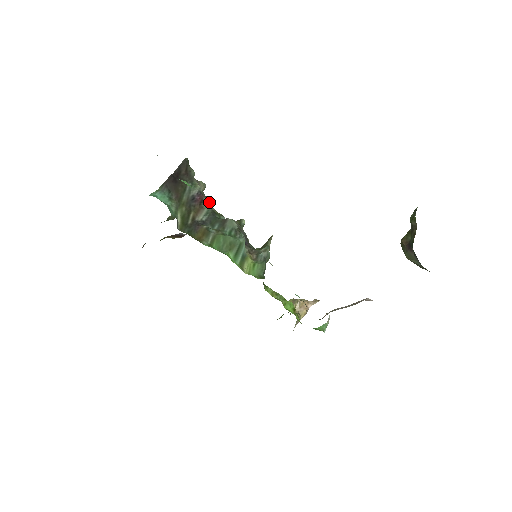
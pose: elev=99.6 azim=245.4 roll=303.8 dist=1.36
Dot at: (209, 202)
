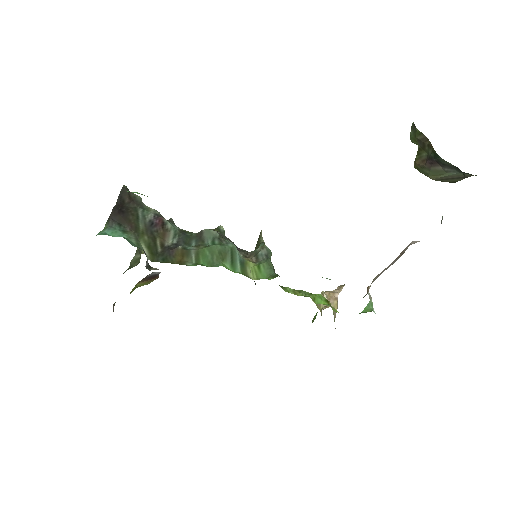
Dot at: (172, 223)
